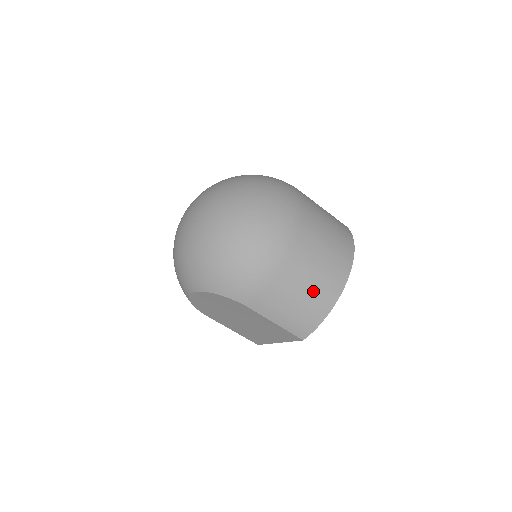
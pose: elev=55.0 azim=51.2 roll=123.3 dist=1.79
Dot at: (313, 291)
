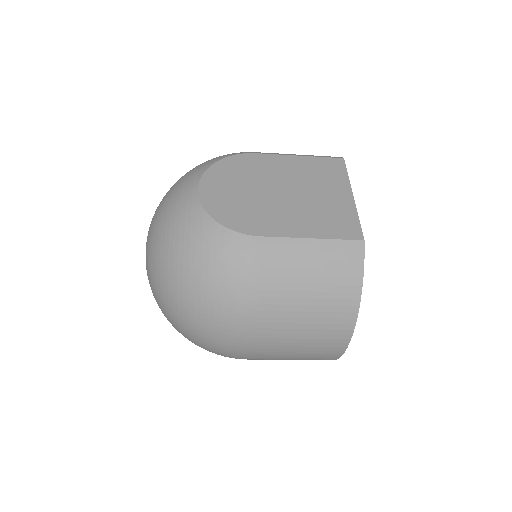
Dot at: occluded
